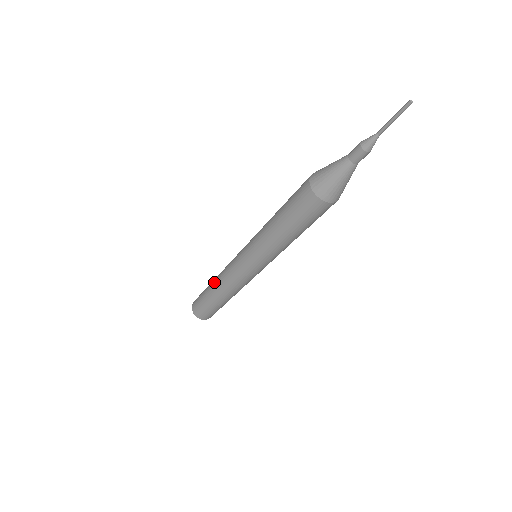
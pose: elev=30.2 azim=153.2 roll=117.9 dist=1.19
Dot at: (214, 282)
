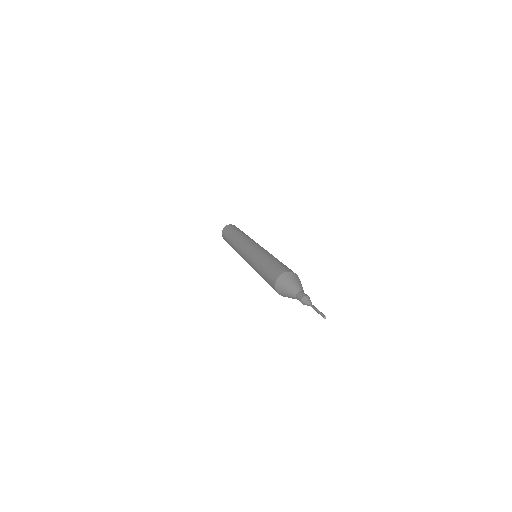
Dot at: (232, 244)
